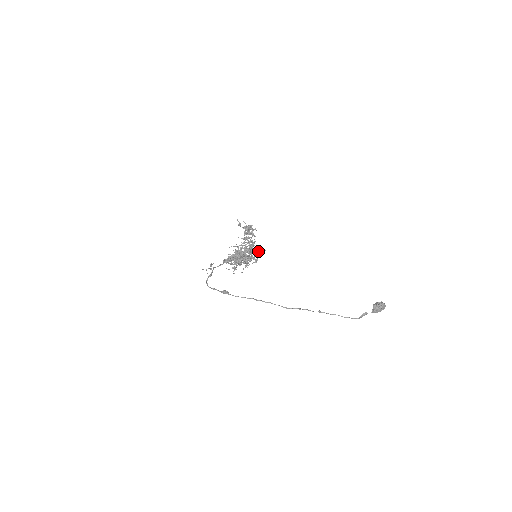
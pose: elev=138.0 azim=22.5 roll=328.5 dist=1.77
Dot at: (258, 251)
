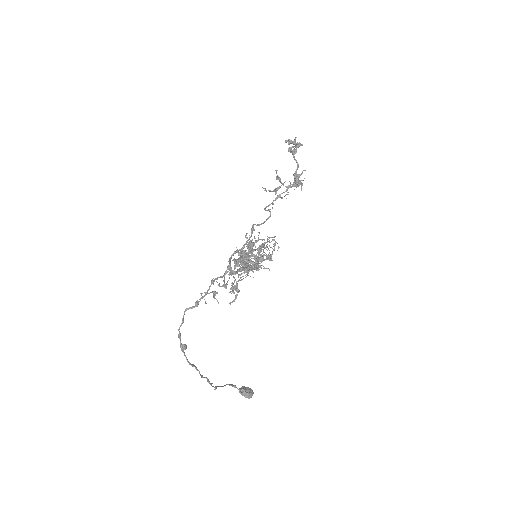
Dot at: (264, 247)
